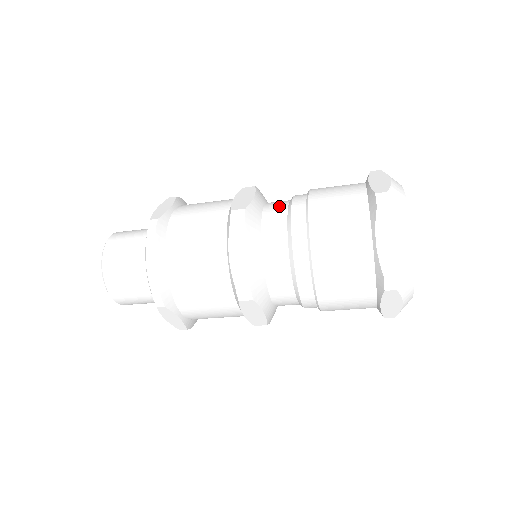
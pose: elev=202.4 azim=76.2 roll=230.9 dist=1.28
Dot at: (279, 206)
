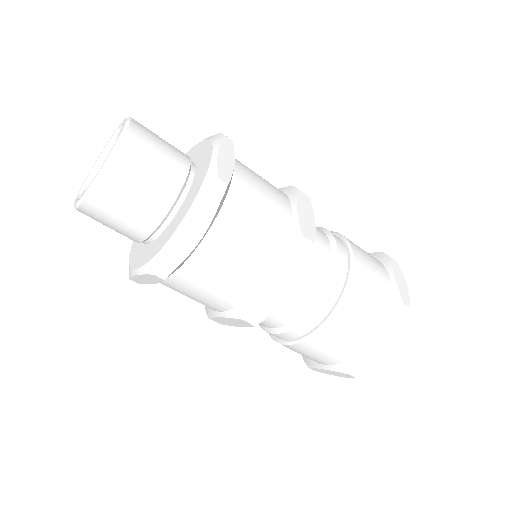
Dot at: occluded
